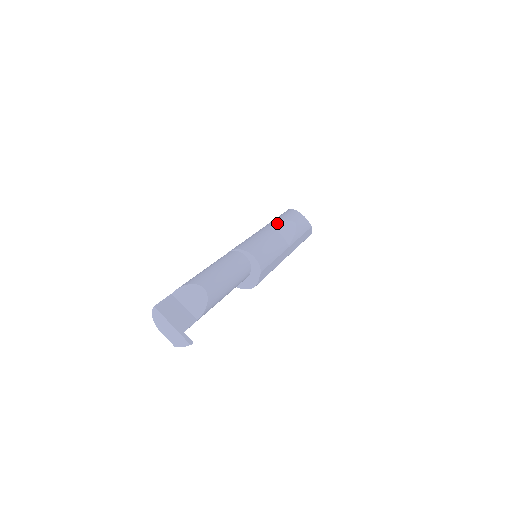
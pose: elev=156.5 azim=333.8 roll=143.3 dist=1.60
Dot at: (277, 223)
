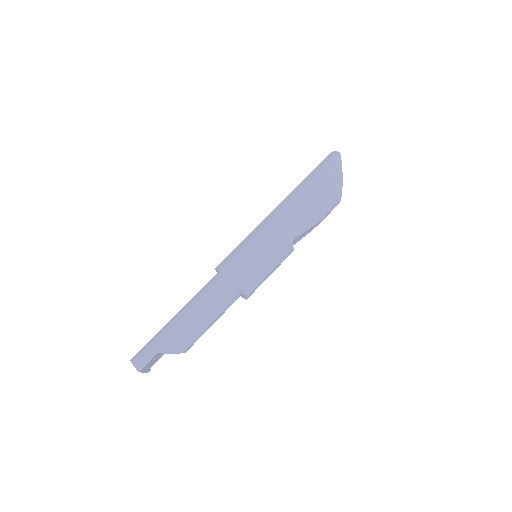
Dot at: (305, 231)
